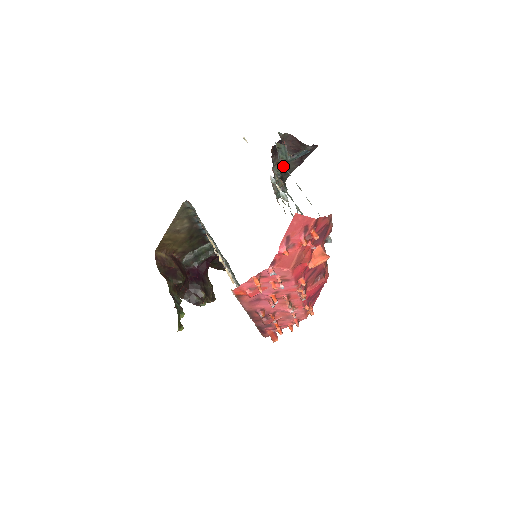
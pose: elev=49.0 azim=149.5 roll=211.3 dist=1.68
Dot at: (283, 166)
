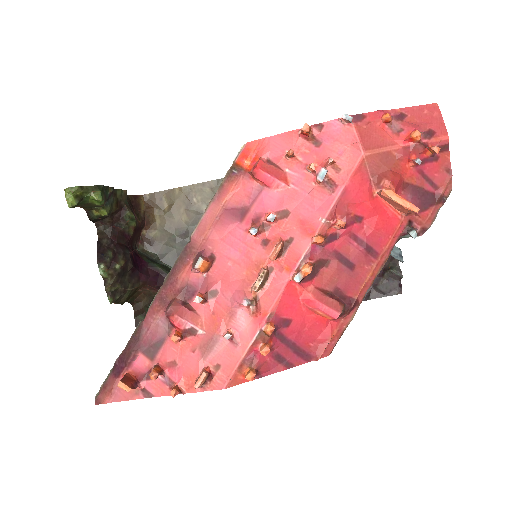
Dot at: occluded
